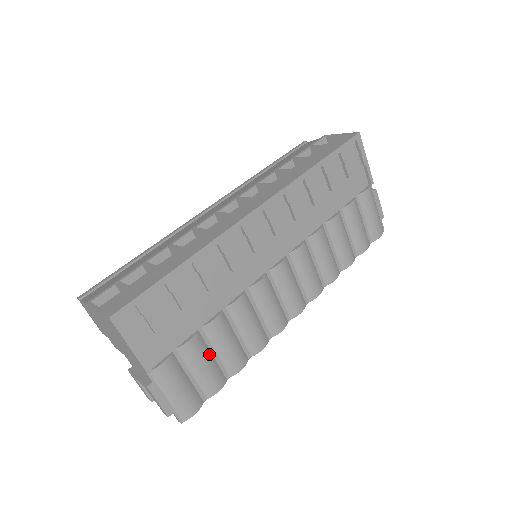
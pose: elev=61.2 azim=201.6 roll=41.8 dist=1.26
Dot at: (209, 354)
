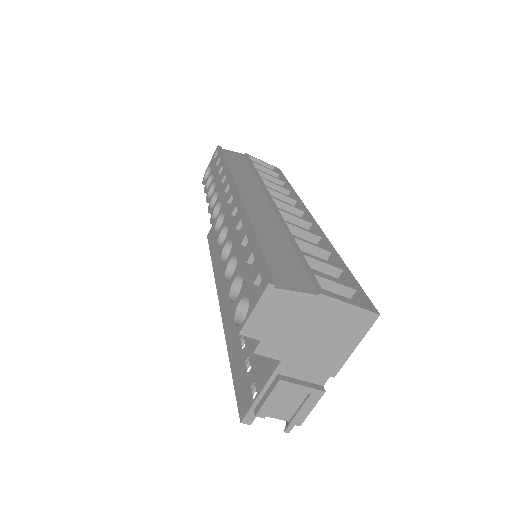
Dot at: occluded
